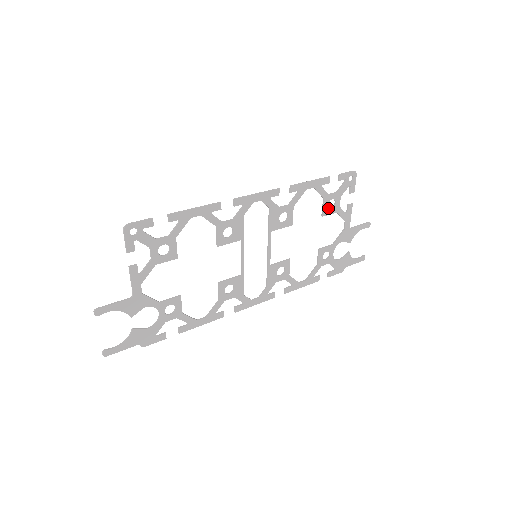
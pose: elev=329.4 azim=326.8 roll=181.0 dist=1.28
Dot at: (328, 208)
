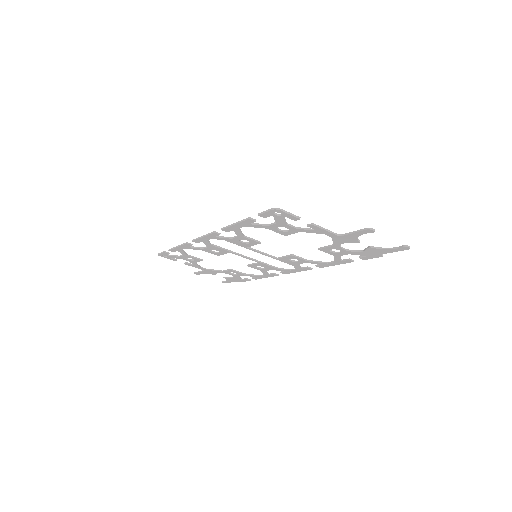
Dot at: (283, 231)
